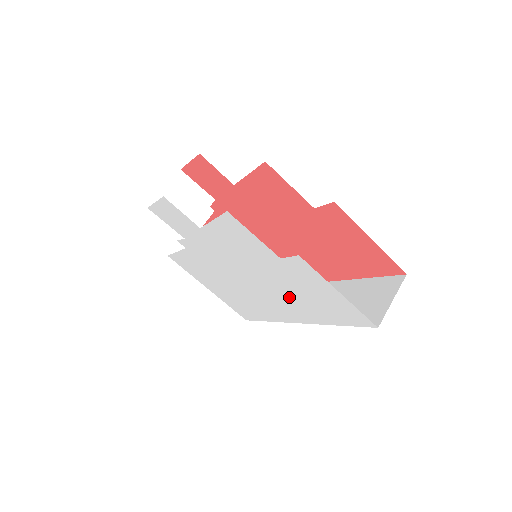
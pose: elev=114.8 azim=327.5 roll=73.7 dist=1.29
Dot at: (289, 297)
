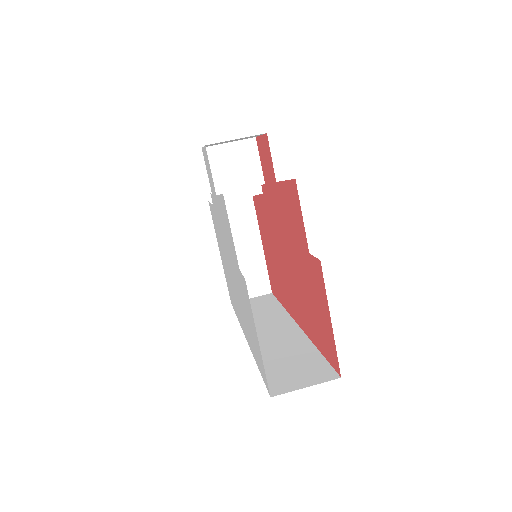
Dot at: (243, 310)
